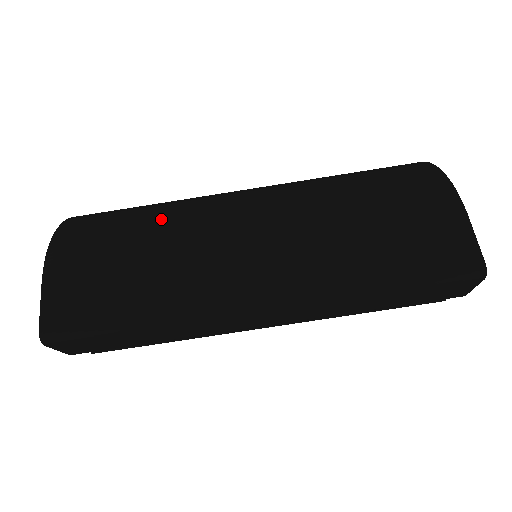
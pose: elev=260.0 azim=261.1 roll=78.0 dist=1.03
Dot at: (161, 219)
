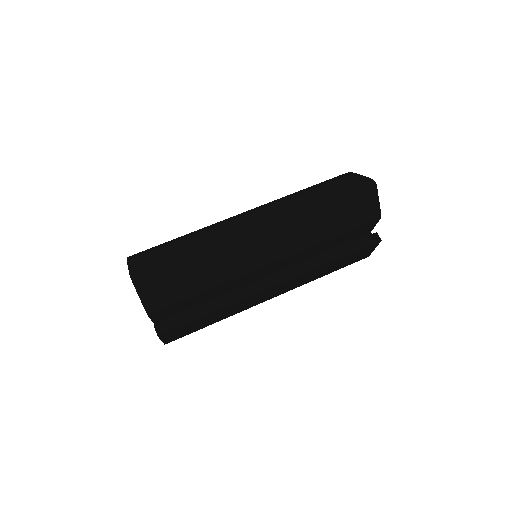
Dot at: occluded
